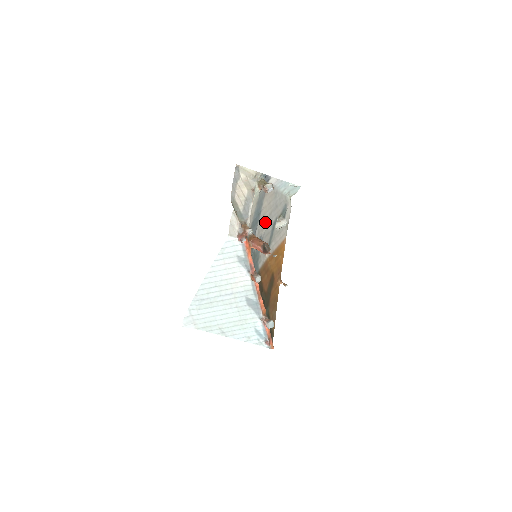
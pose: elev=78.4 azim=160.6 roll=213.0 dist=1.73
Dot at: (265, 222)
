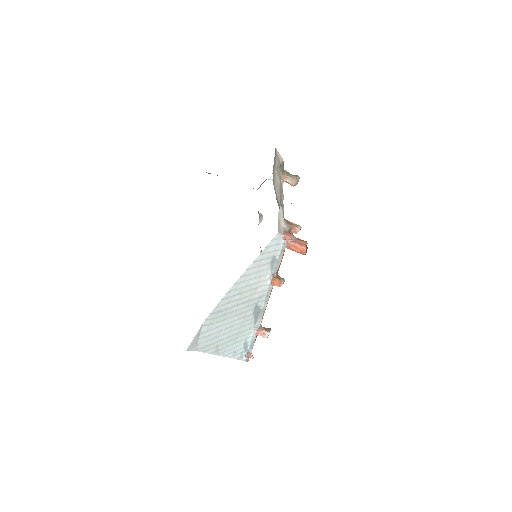
Dot at: occluded
